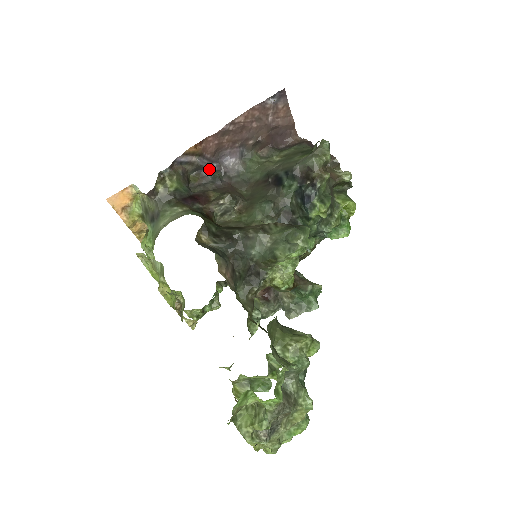
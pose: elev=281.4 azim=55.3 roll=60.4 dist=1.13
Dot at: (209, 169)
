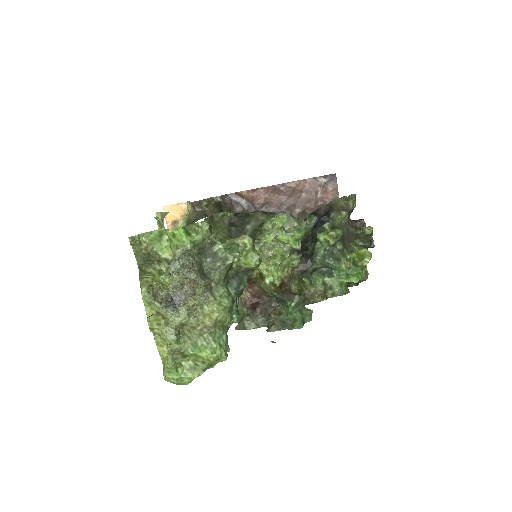
Dot at: occluded
